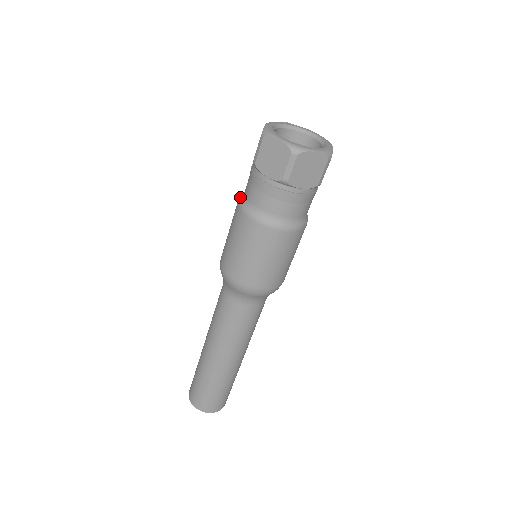
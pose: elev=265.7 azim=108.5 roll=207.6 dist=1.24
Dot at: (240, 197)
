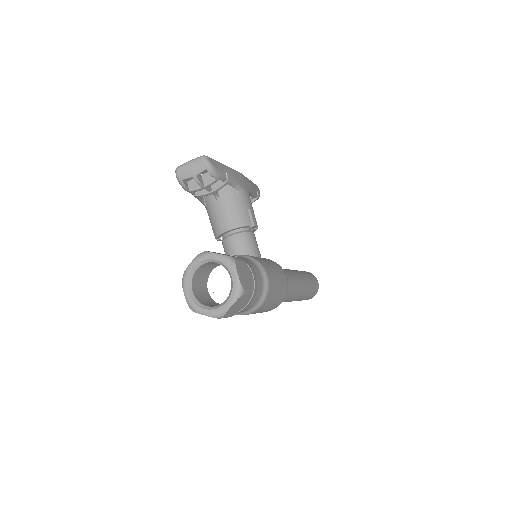
Dot at: occluded
